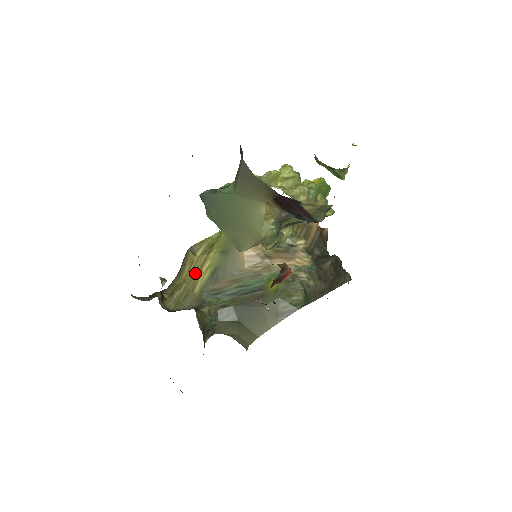
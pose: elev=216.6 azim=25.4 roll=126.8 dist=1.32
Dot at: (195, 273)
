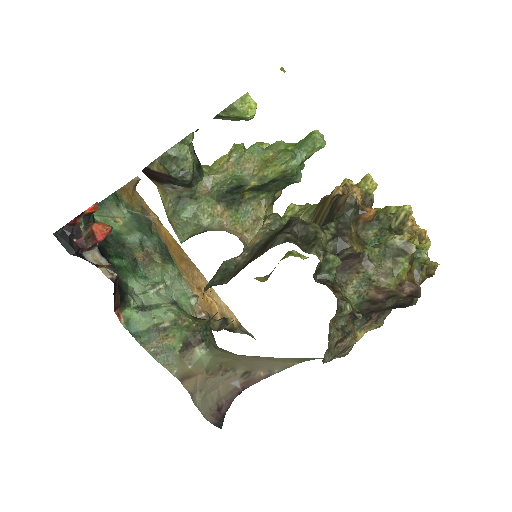
Dot at: occluded
